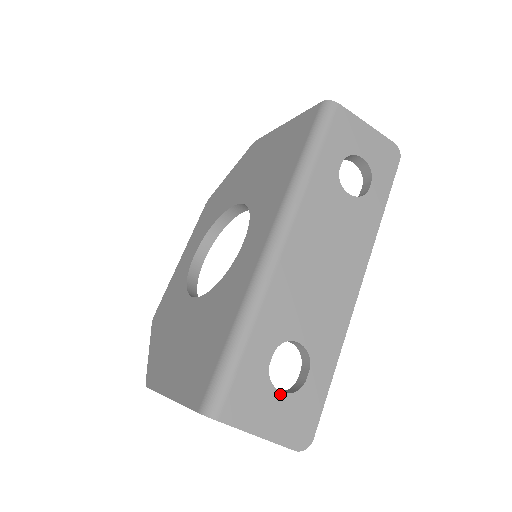
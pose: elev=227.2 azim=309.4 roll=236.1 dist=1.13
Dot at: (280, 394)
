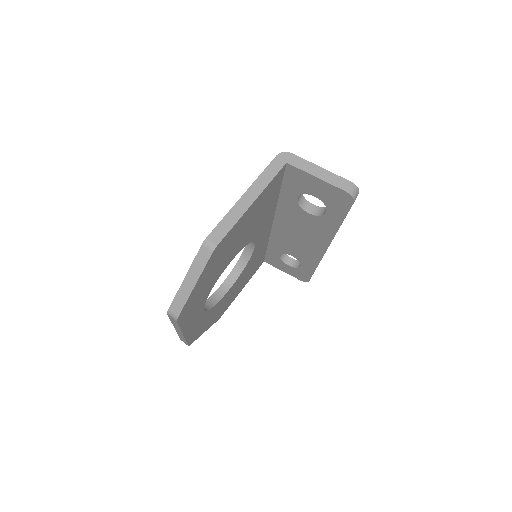
Dot at: occluded
